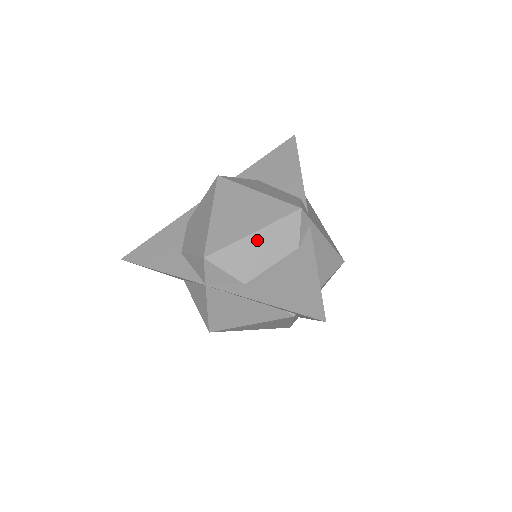
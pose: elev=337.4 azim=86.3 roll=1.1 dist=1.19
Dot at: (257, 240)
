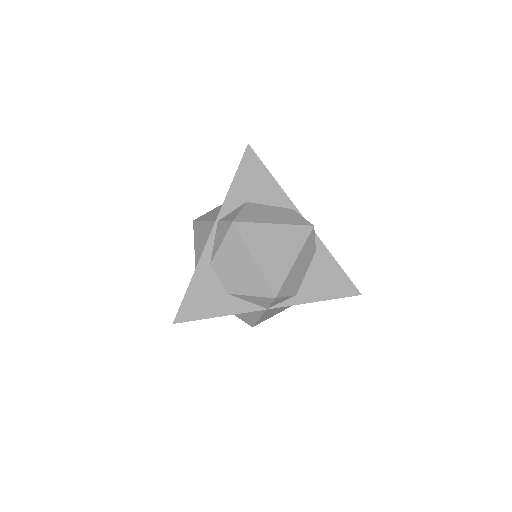
Dot at: (298, 264)
